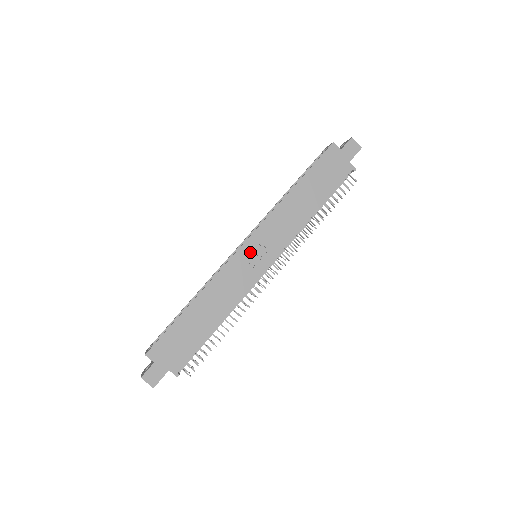
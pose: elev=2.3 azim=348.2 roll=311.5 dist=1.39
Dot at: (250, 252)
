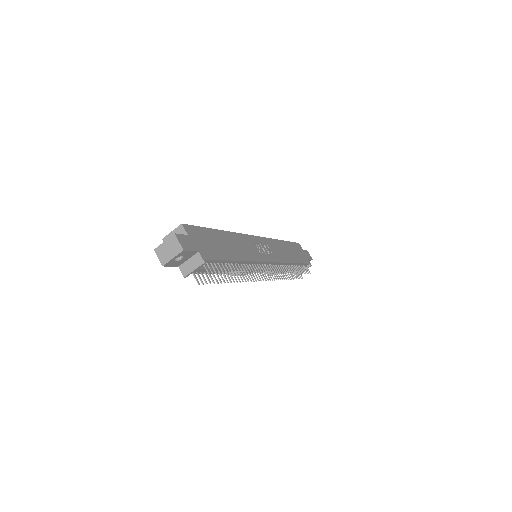
Dot at: (259, 244)
